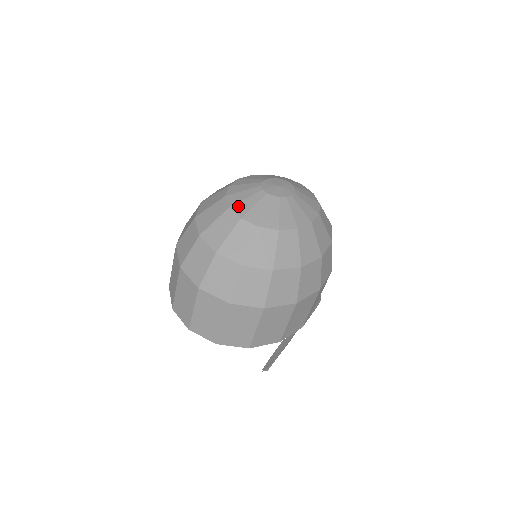
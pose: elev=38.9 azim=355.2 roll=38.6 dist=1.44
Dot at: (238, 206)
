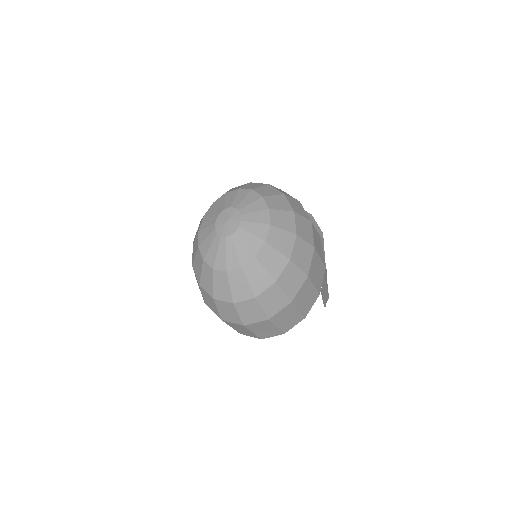
Dot at: (217, 263)
